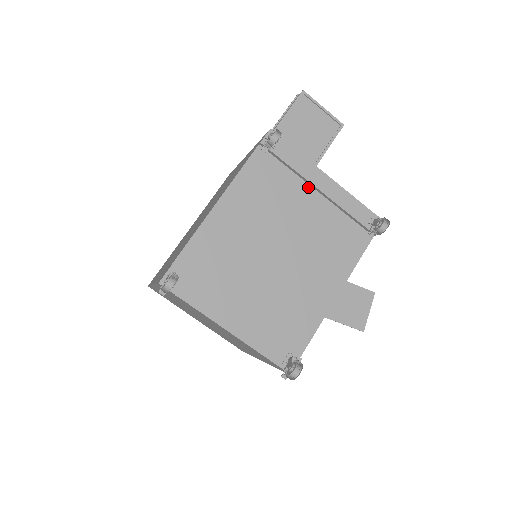
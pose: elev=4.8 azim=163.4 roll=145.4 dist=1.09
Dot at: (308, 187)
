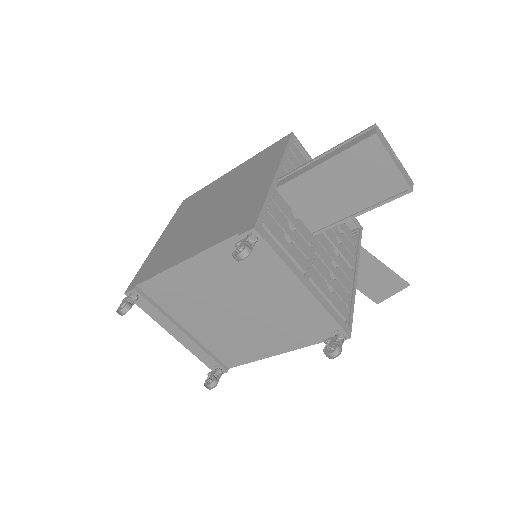
Dot at: (281, 283)
